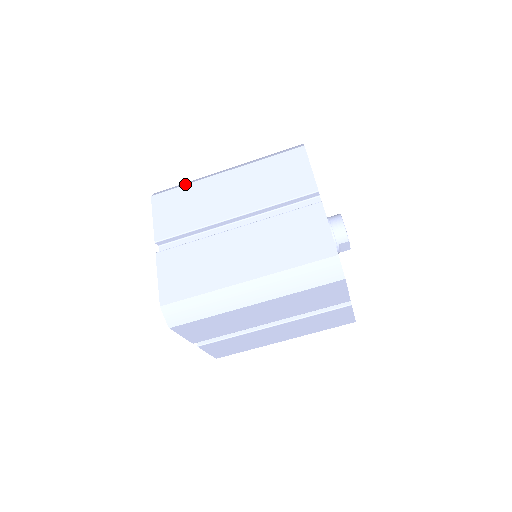
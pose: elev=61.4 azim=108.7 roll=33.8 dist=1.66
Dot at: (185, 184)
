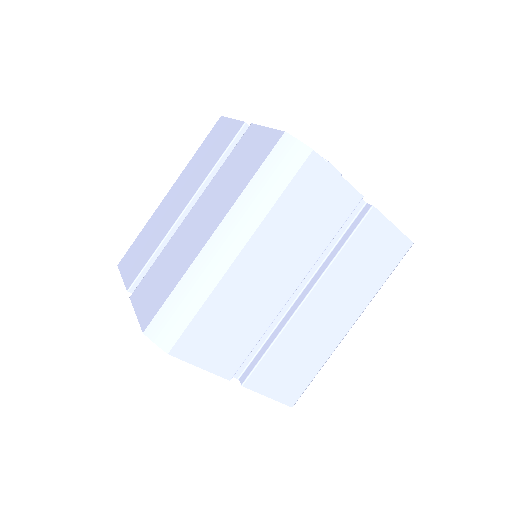
Dot at: (141, 231)
